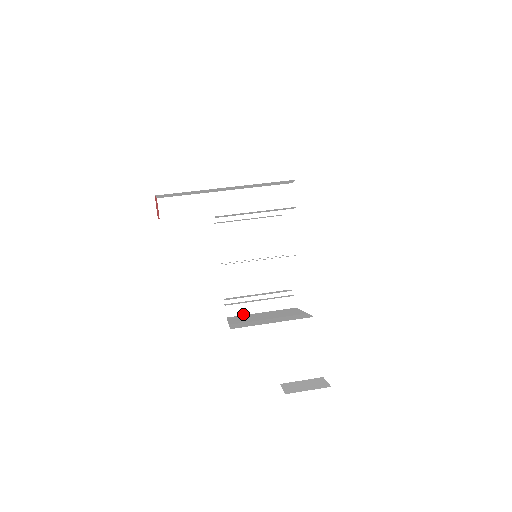
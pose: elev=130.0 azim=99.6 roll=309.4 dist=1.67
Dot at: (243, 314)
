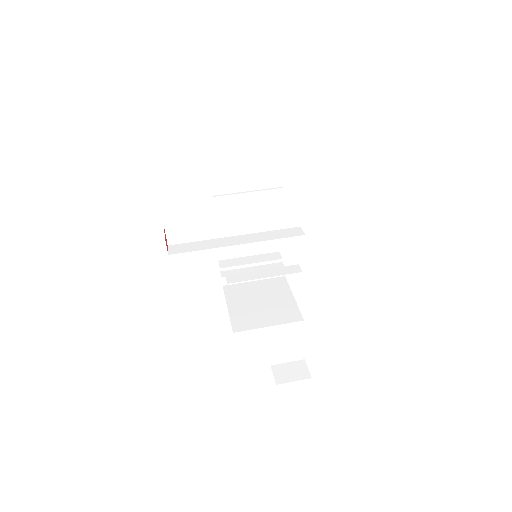
Dot at: (237, 283)
